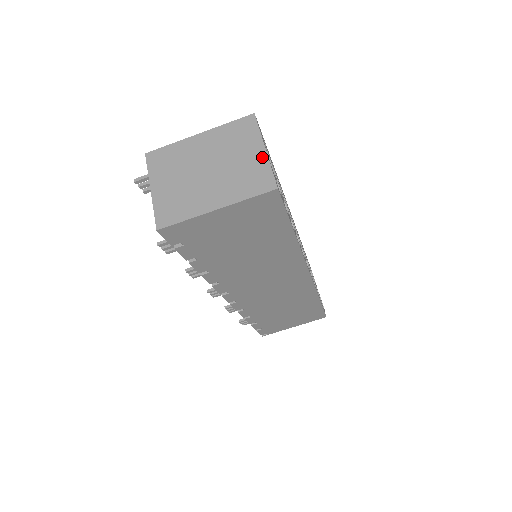
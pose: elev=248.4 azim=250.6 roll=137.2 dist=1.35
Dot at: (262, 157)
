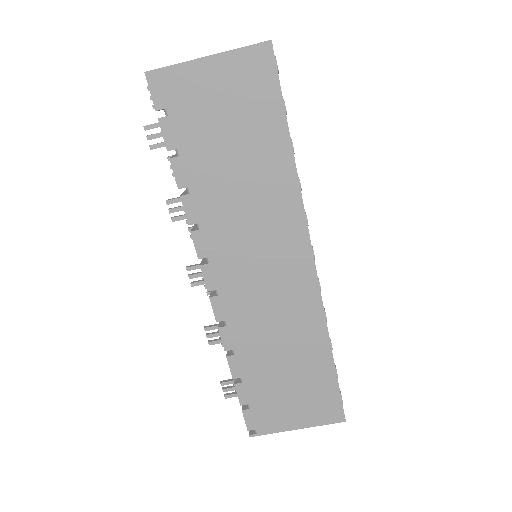
Dot at: occluded
